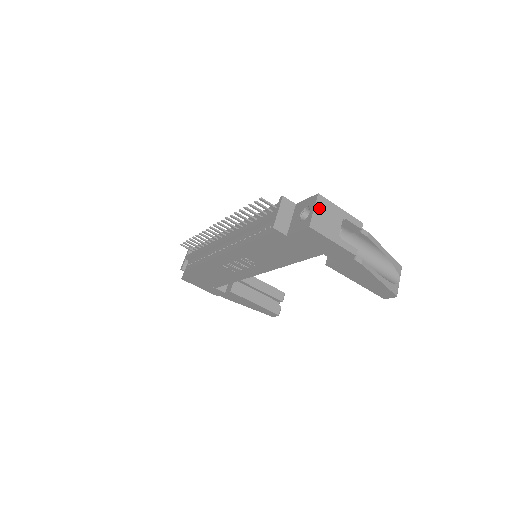
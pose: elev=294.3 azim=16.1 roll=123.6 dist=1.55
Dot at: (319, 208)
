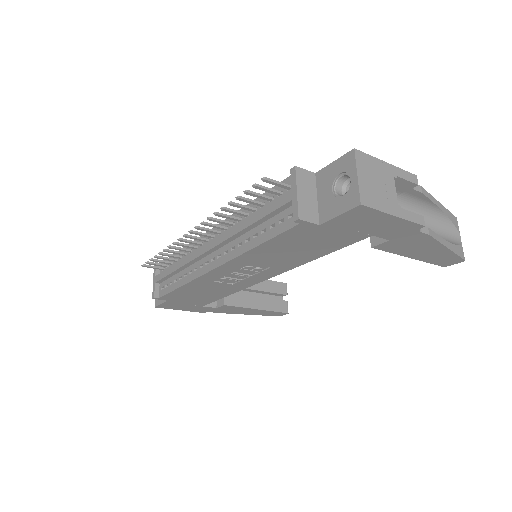
Dot at: (362, 171)
